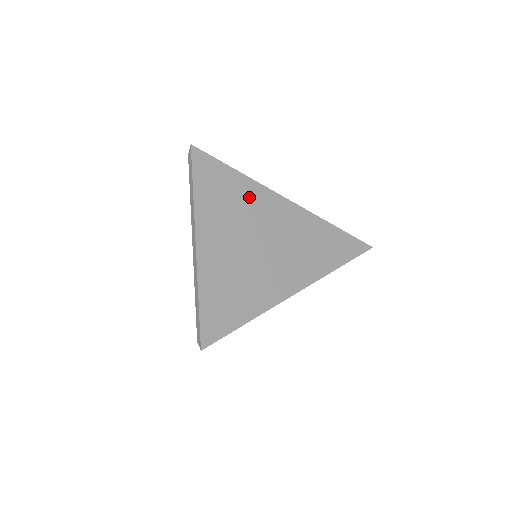
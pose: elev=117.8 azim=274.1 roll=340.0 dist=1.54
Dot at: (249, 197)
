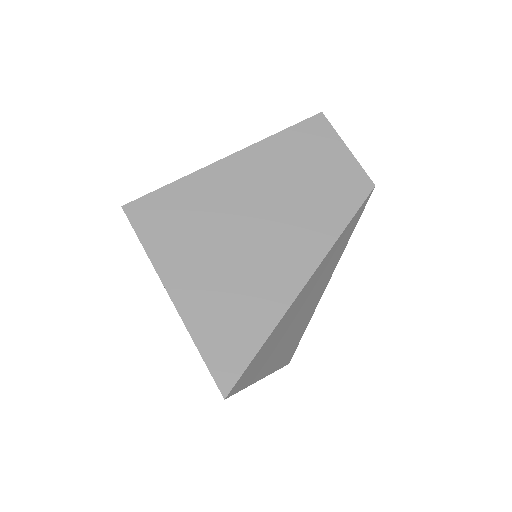
Dot at: (279, 331)
